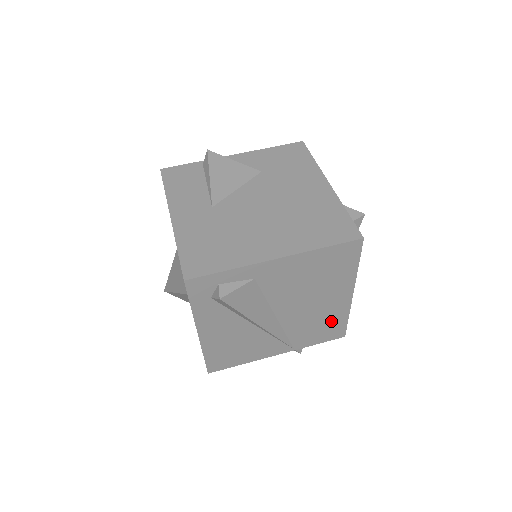
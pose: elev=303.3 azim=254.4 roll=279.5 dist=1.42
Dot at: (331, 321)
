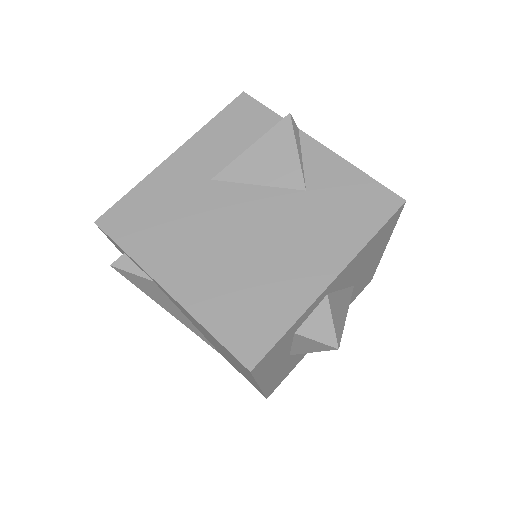
Dot at: occluded
